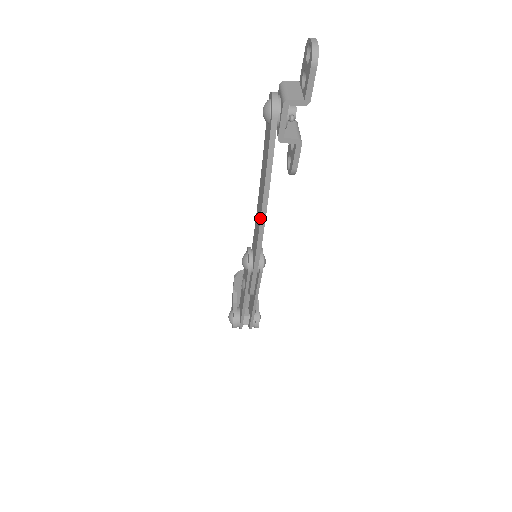
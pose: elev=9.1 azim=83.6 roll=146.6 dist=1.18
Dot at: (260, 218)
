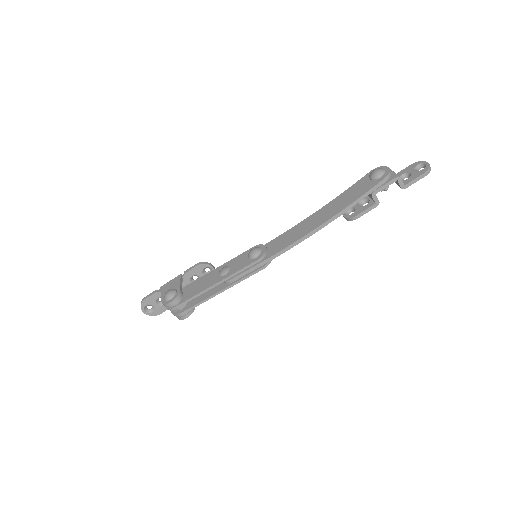
Dot at: (316, 228)
